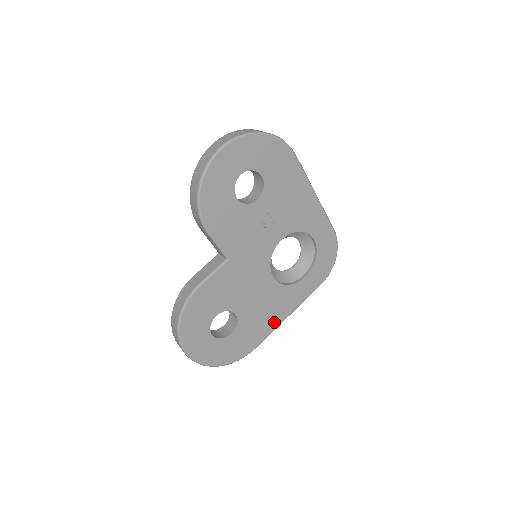
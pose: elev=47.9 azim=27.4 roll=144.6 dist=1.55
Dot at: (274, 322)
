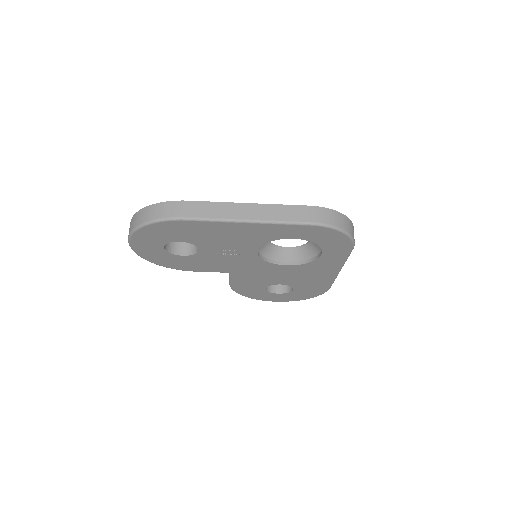
Dot at: (328, 277)
